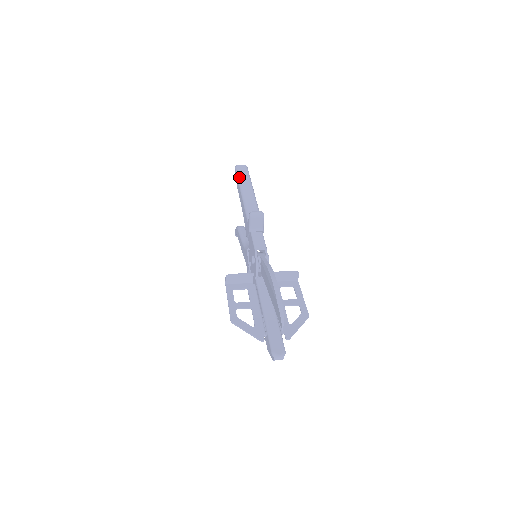
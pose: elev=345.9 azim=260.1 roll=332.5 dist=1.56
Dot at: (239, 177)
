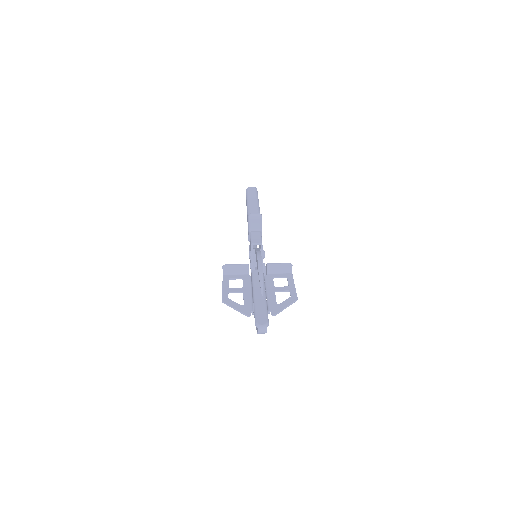
Dot at: (247, 195)
